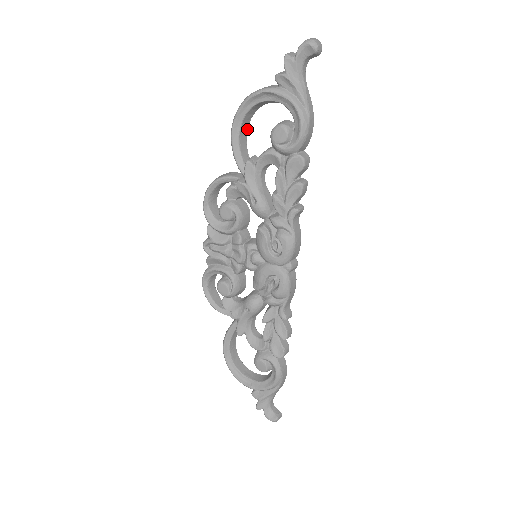
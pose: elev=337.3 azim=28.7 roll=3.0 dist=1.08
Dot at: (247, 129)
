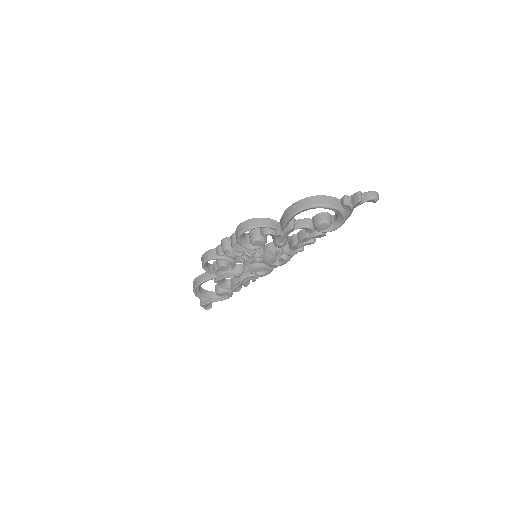
Dot at: occluded
